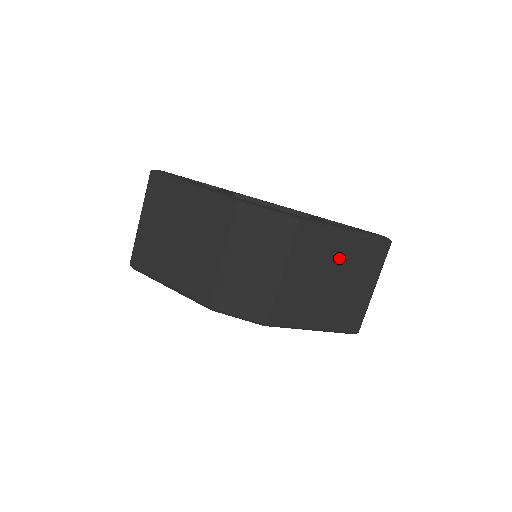
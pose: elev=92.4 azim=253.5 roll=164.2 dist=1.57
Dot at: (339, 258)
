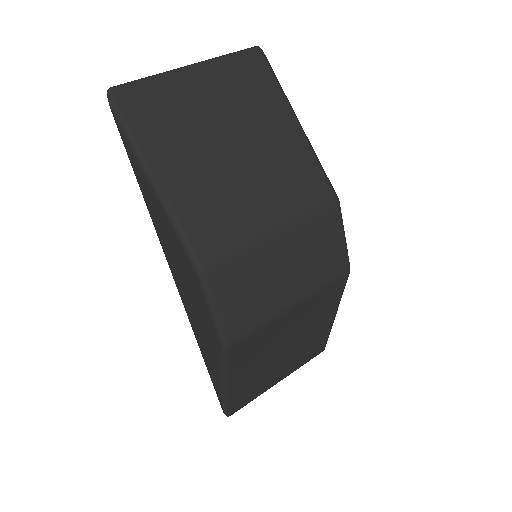
Dot at: (310, 333)
